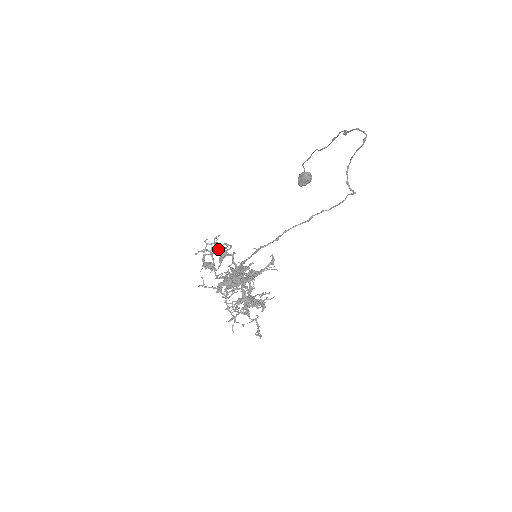
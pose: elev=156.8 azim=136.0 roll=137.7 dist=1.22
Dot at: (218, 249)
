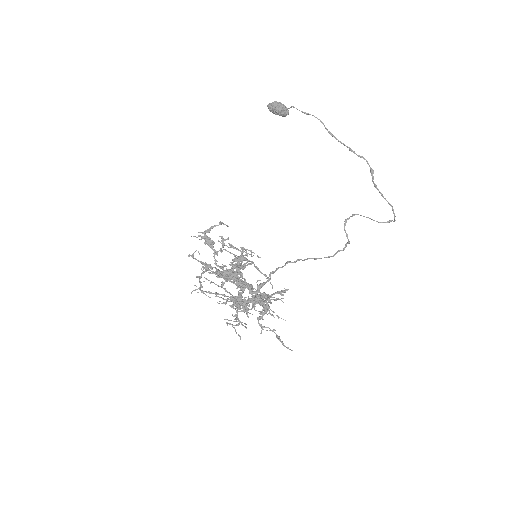
Dot at: (243, 256)
